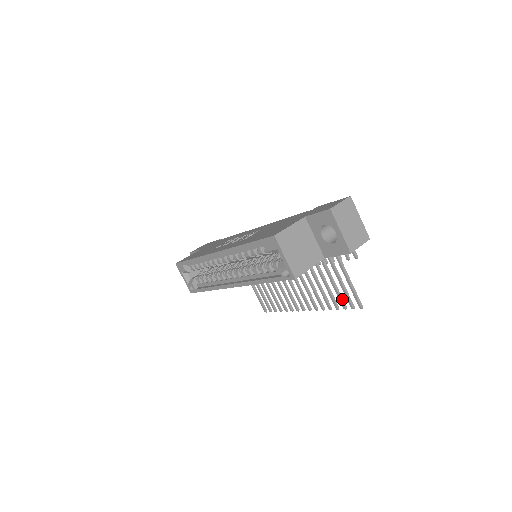
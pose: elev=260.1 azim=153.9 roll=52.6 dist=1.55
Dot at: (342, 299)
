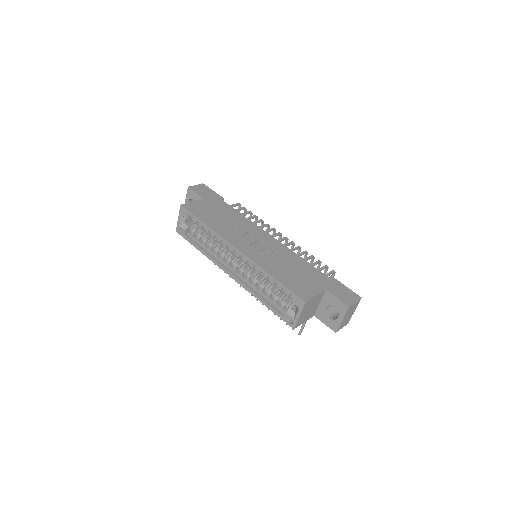
Dot at: occluded
